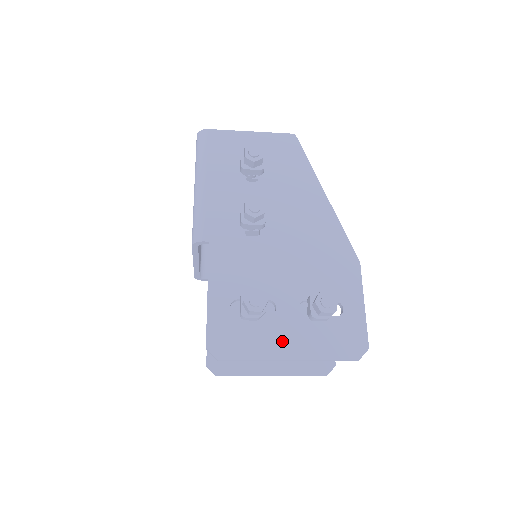
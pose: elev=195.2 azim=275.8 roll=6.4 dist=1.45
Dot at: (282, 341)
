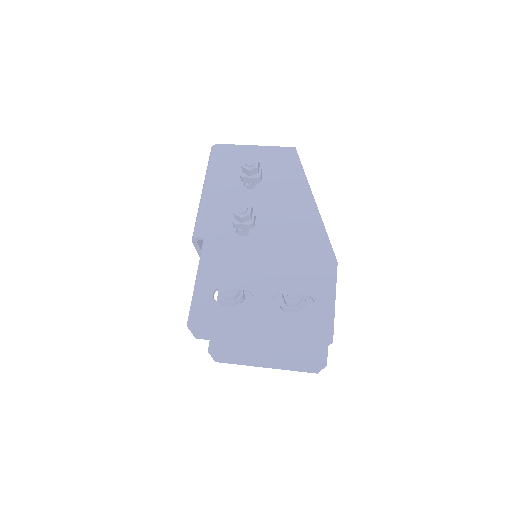
Dot at: (253, 326)
